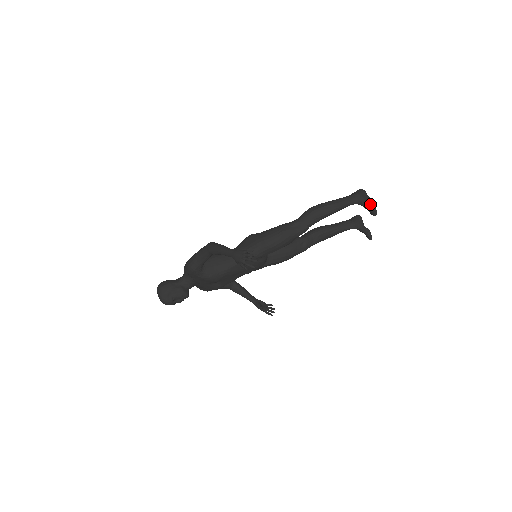
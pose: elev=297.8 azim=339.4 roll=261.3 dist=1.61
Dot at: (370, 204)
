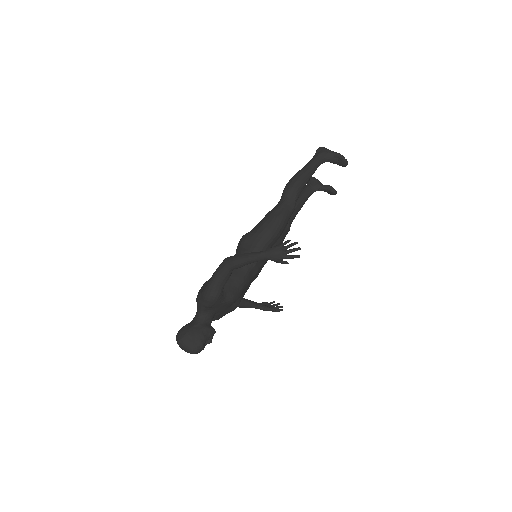
Dot at: (338, 157)
